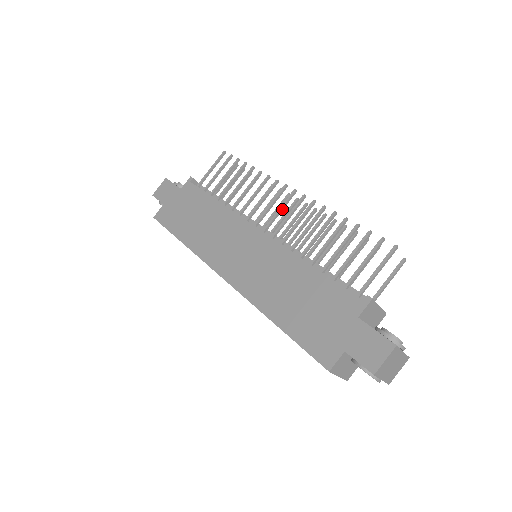
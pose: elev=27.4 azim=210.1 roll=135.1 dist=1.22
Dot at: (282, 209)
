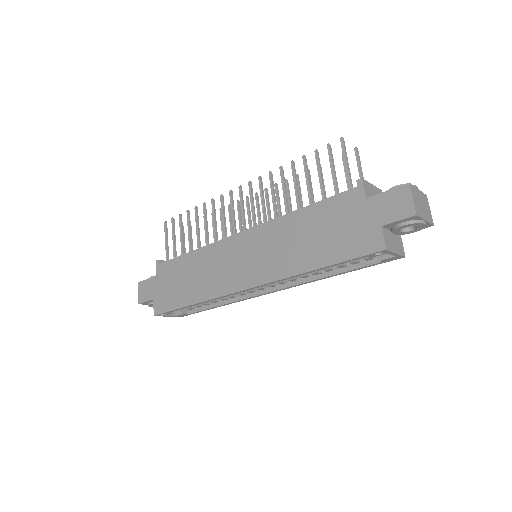
Dot at: (243, 206)
